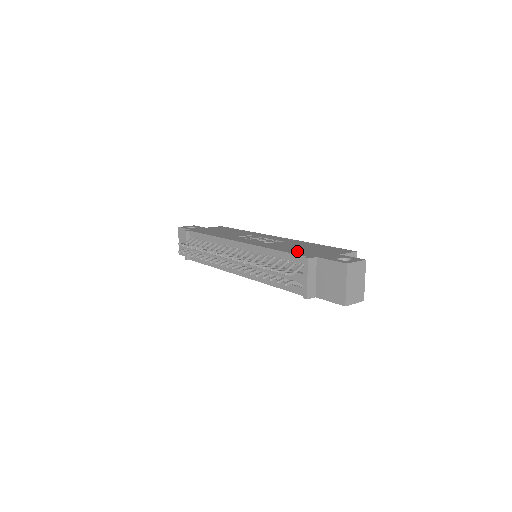
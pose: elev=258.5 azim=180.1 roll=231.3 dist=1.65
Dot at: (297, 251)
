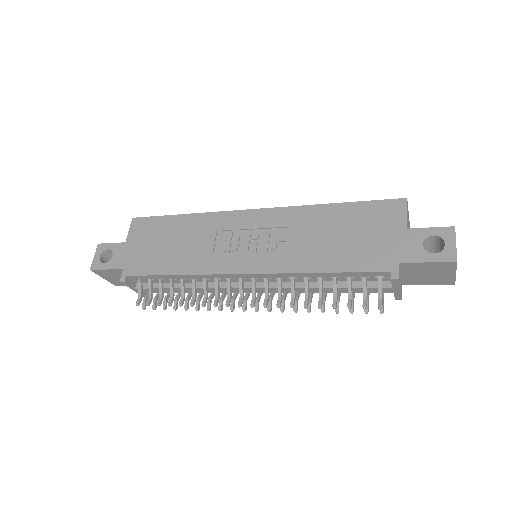
Dot at: (353, 258)
